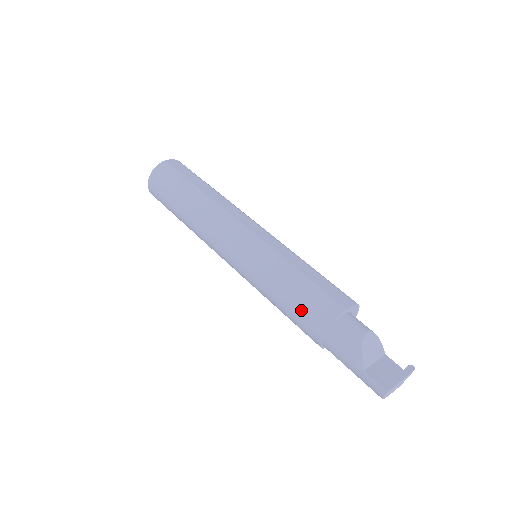
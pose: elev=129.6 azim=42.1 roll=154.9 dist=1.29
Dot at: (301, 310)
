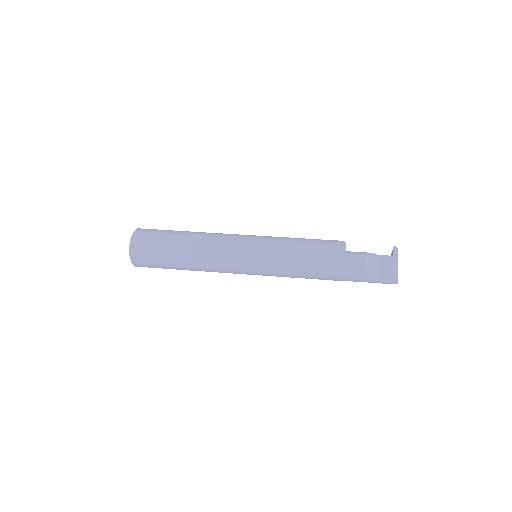
Dot at: (319, 276)
